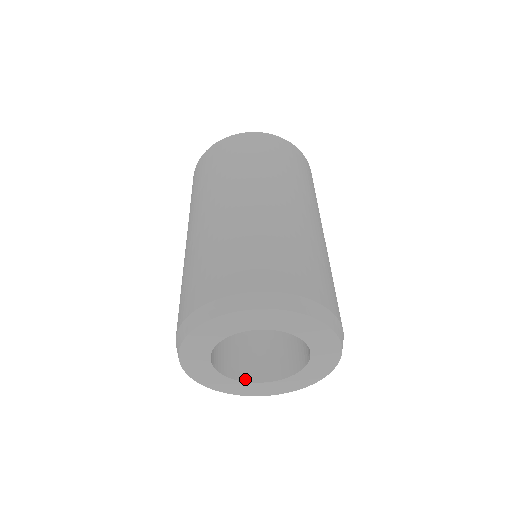
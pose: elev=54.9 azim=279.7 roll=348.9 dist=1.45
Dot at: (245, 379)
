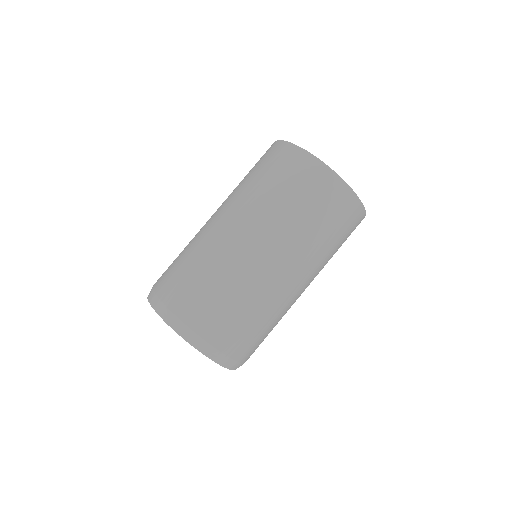
Dot at: occluded
